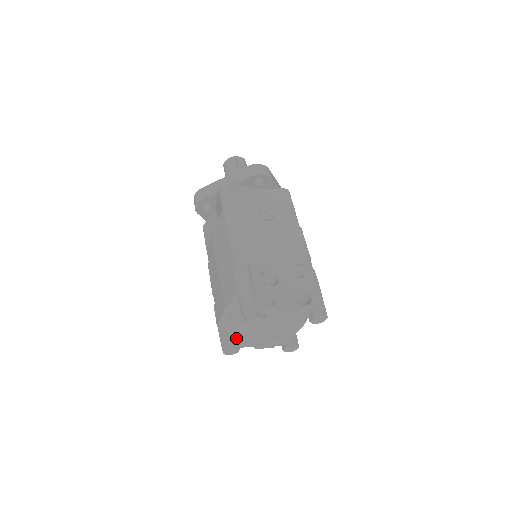
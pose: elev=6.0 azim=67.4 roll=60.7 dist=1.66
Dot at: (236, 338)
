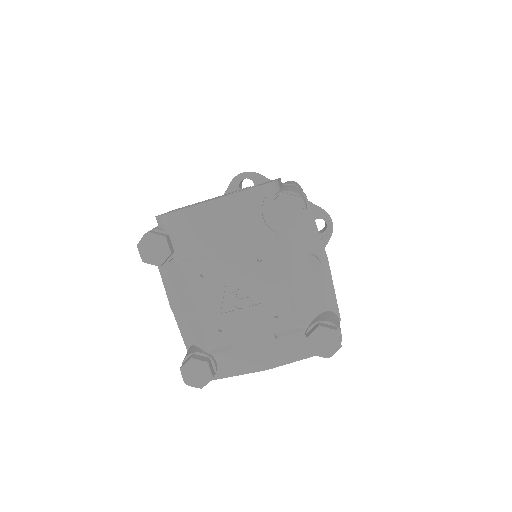
Dot at: (199, 345)
